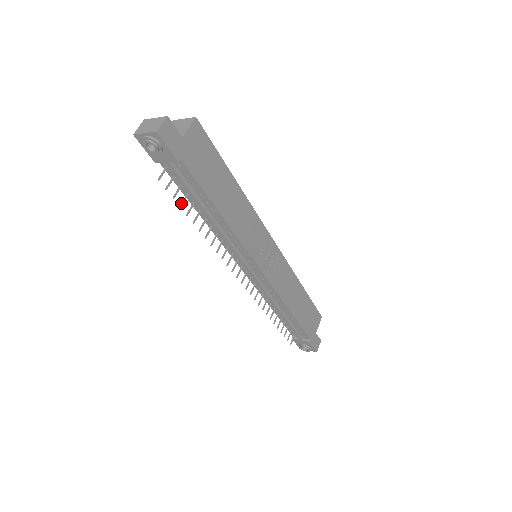
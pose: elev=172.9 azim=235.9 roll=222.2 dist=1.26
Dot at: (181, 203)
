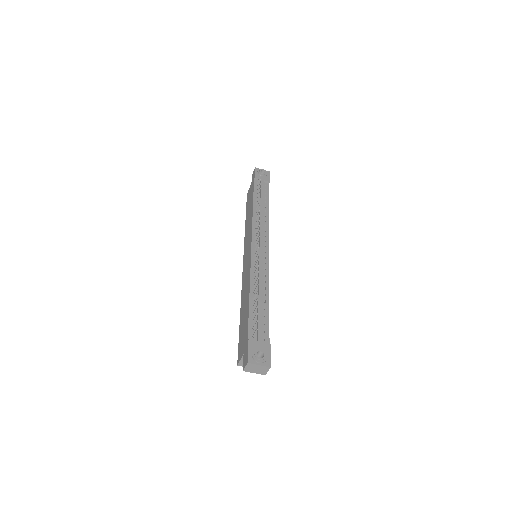
Dot at: (259, 189)
